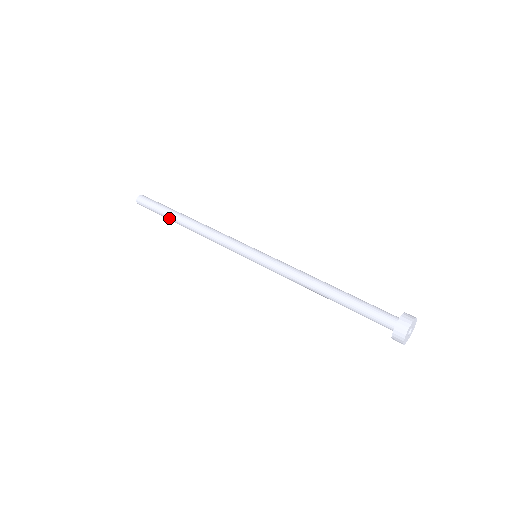
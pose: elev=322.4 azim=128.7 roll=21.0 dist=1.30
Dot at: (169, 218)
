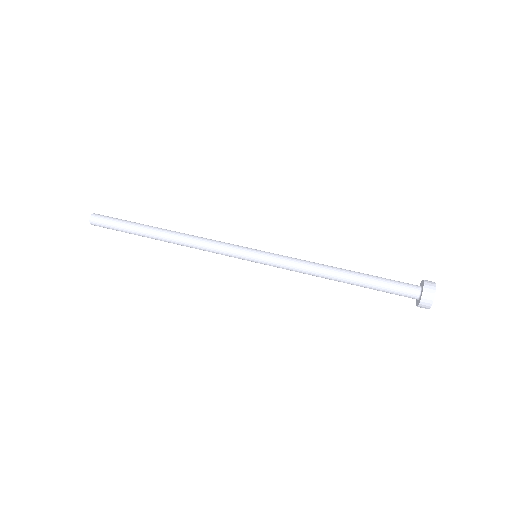
Dot at: (139, 233)
